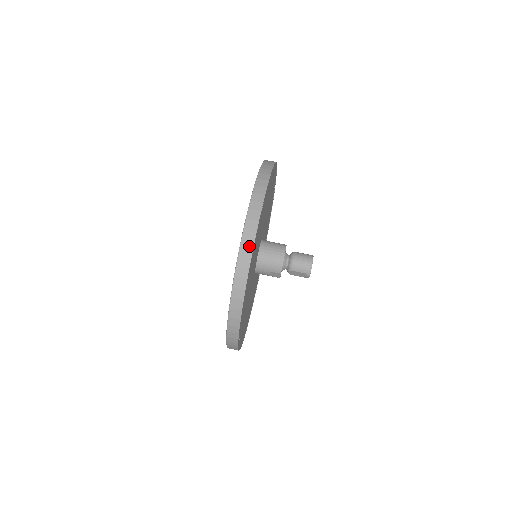
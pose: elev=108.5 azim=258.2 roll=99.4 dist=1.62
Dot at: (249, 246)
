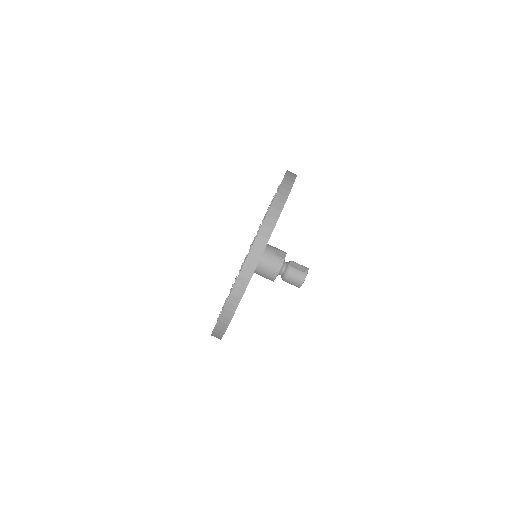
Dot at: (219, 335)
